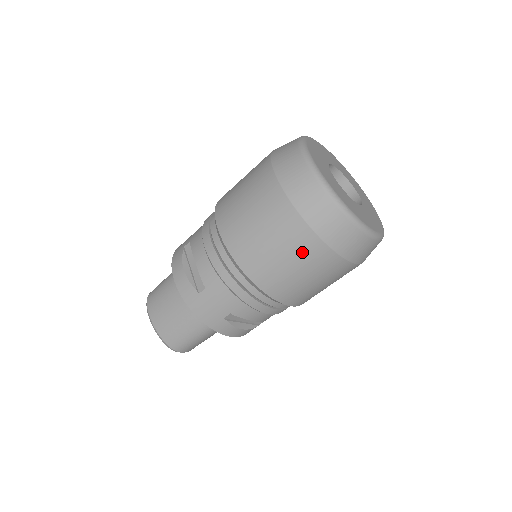
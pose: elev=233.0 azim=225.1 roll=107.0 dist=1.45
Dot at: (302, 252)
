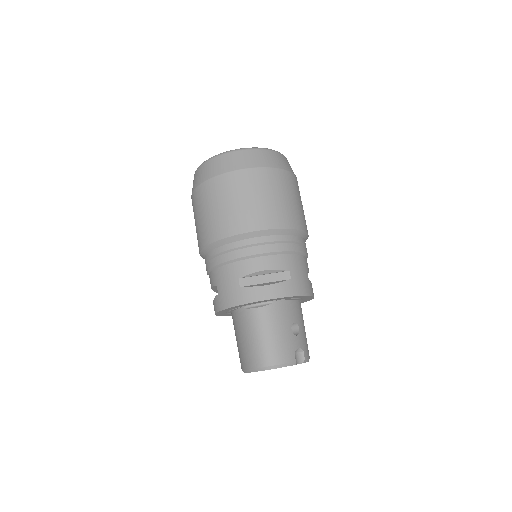
Dot at: (213, 195)
